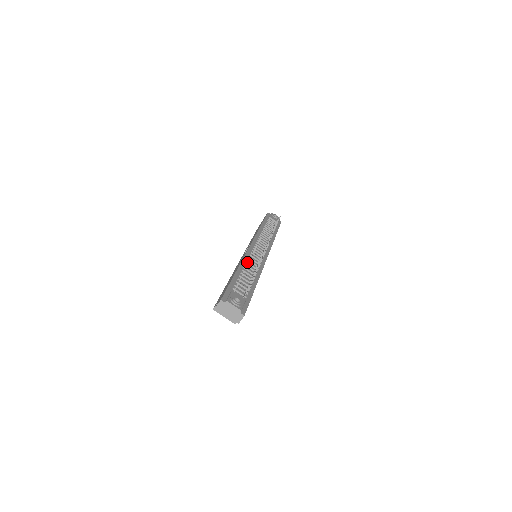
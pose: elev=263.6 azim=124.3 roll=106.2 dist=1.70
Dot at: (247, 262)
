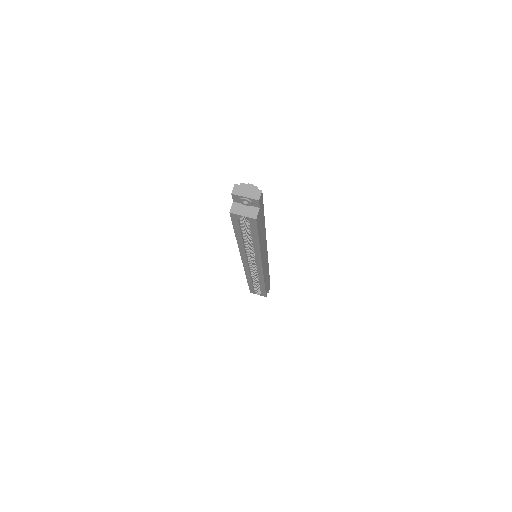
Dot at: occluded
